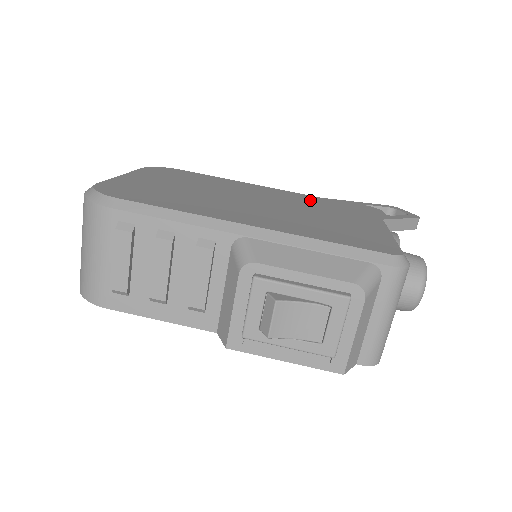
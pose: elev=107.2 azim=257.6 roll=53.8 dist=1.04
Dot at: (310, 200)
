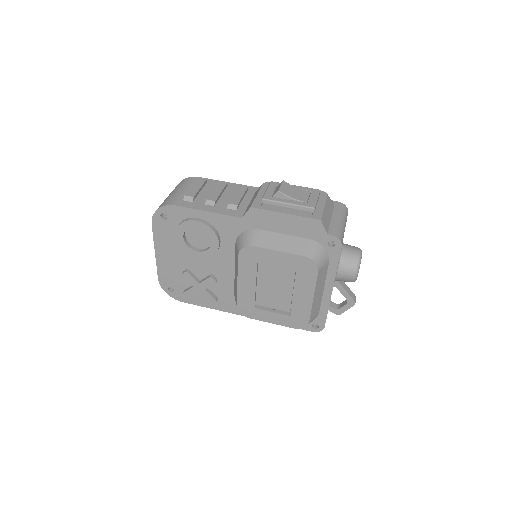
Dot at: occluded
